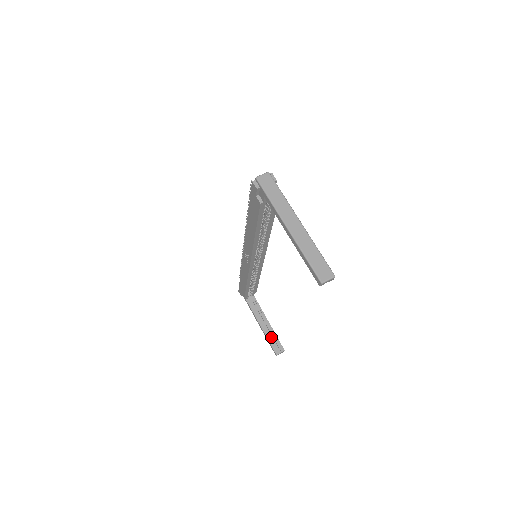
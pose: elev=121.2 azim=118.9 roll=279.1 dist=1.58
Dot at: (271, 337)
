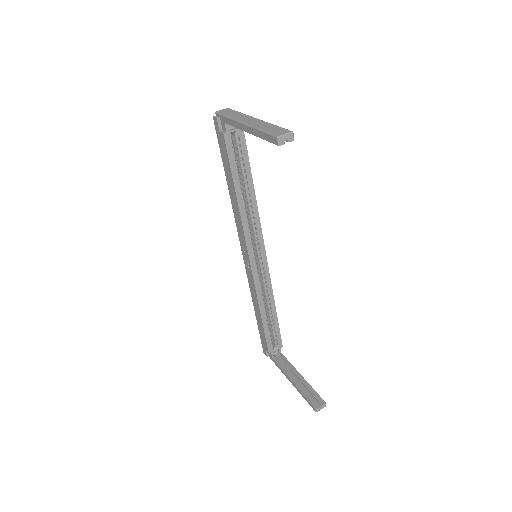
Dot at: (307, 391)
